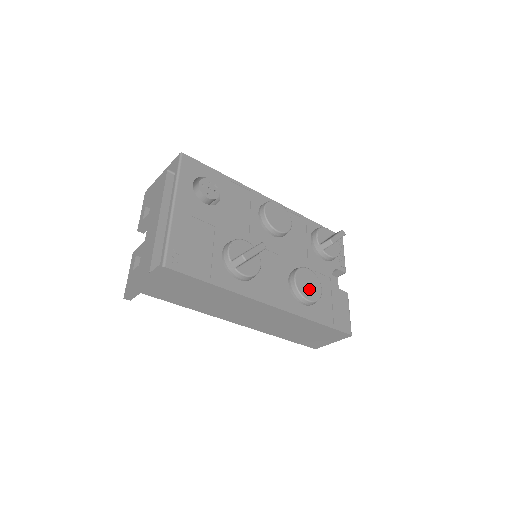
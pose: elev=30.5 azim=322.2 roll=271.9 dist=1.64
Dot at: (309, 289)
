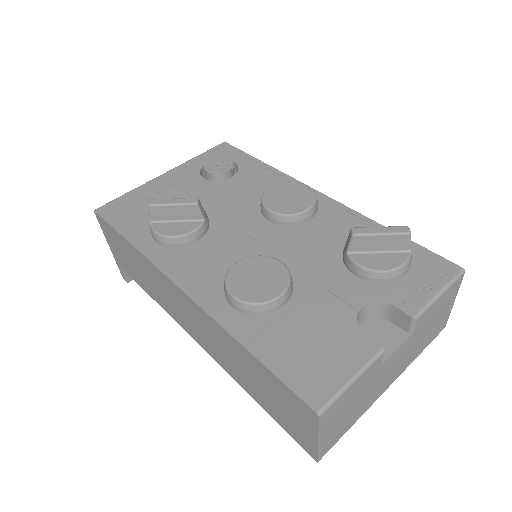
Dot at: (250, 283)
